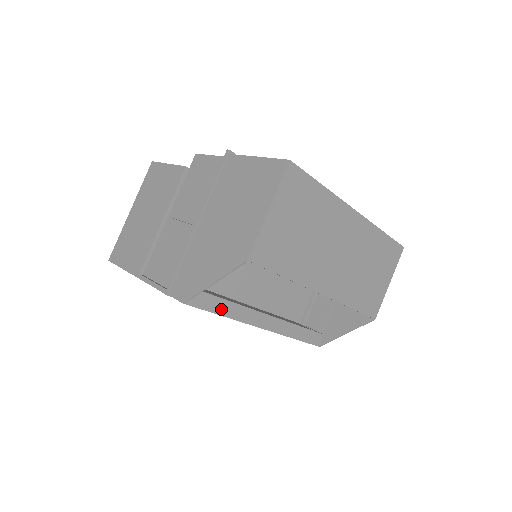
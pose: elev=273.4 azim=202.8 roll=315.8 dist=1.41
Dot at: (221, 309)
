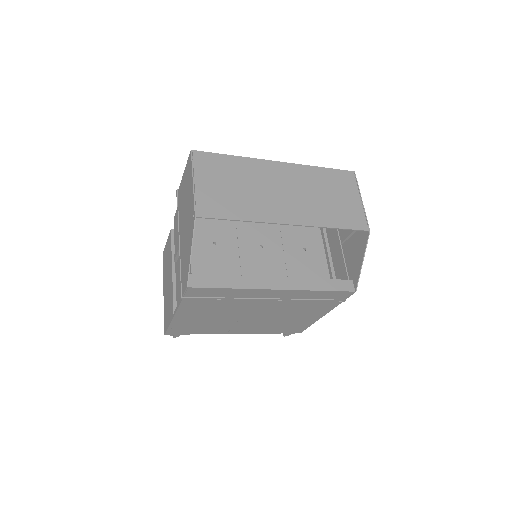
Dot at: (225, 284)
